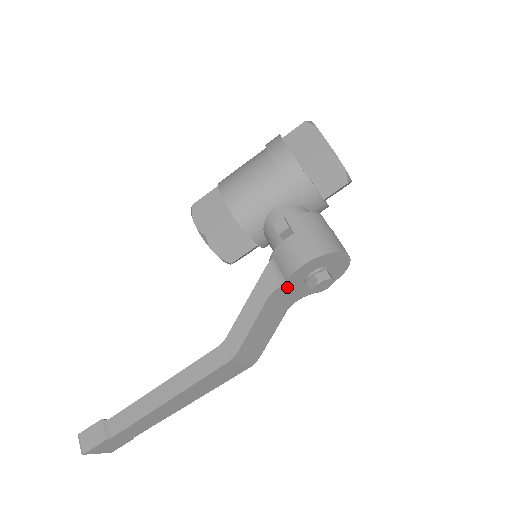
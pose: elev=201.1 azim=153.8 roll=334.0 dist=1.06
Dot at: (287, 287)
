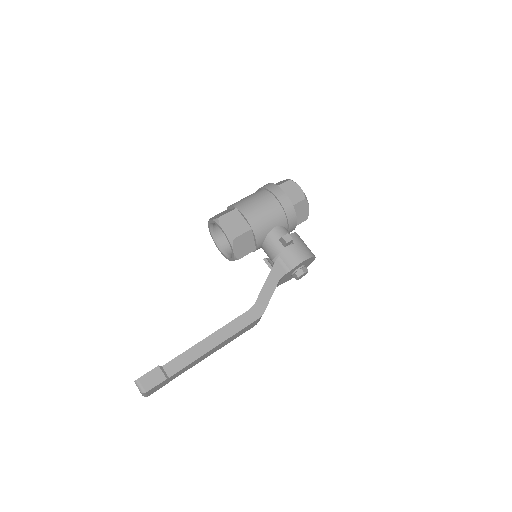
Dot at: (287, 275)
